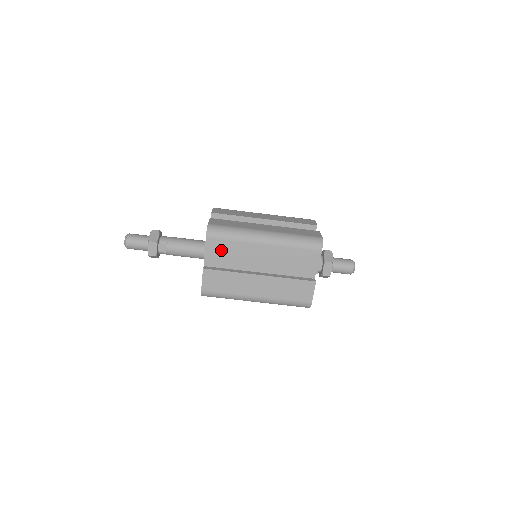
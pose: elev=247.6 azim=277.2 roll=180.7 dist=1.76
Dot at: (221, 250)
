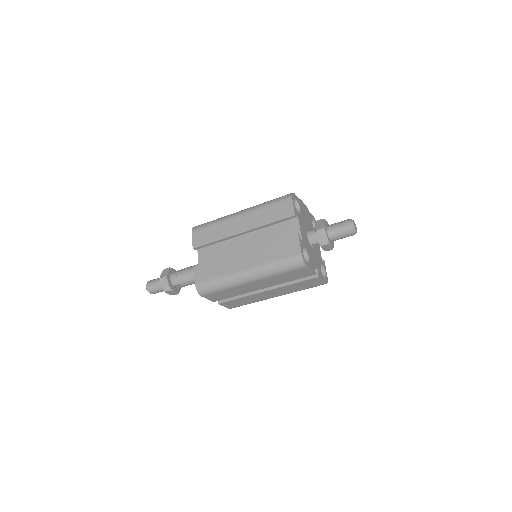
Dot at: (221, 295)
